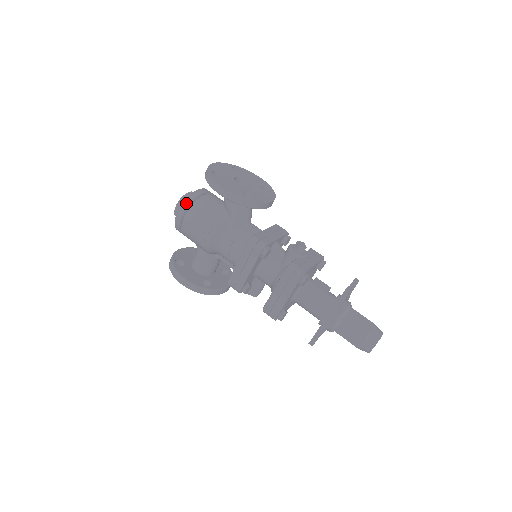
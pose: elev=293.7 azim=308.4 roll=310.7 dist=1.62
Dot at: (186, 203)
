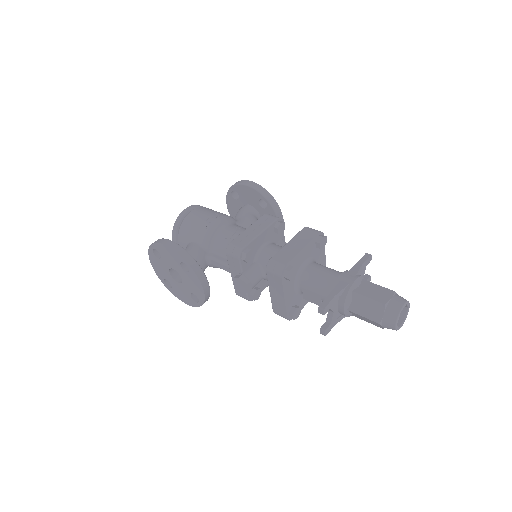
Dot at: (199, 205)
